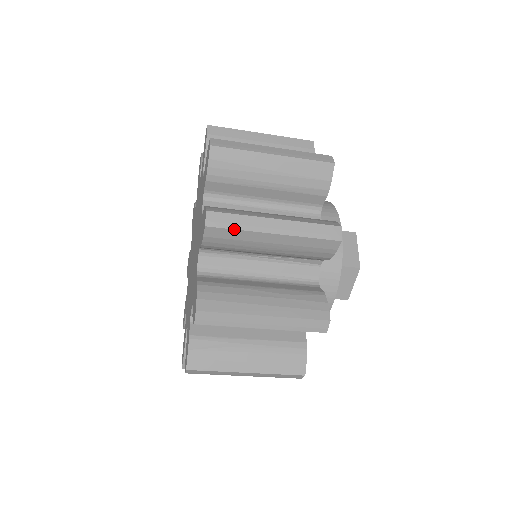
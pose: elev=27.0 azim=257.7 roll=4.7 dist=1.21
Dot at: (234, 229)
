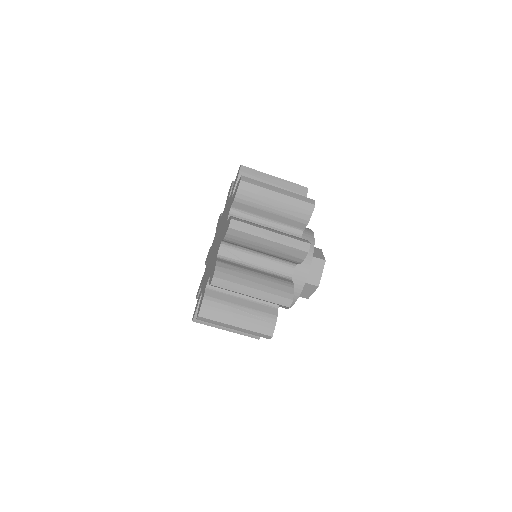
Dot at: (256, 185)
